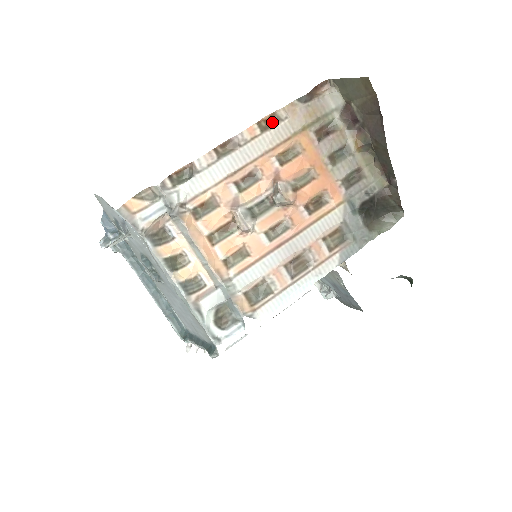
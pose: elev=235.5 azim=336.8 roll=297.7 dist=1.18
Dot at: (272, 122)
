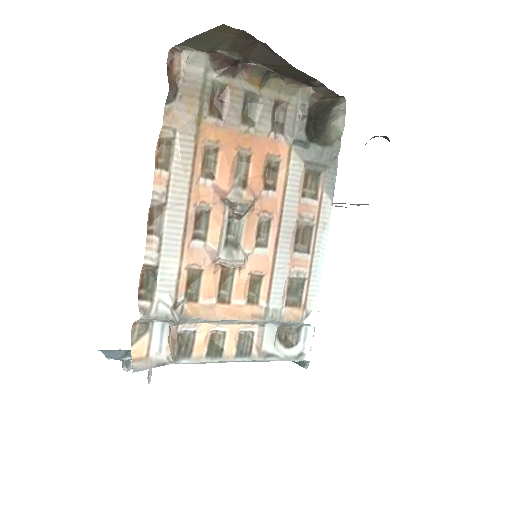
Dot at: (166, 150)
